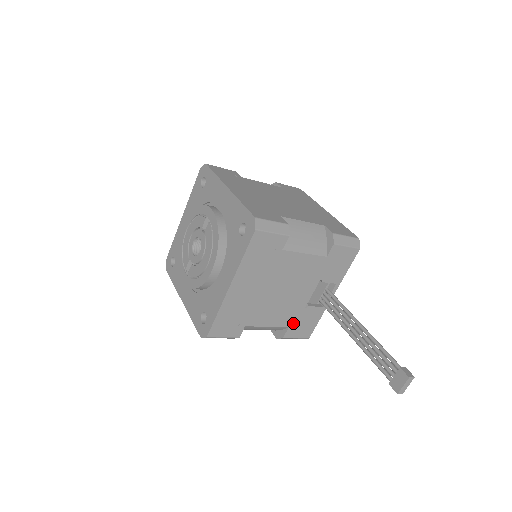
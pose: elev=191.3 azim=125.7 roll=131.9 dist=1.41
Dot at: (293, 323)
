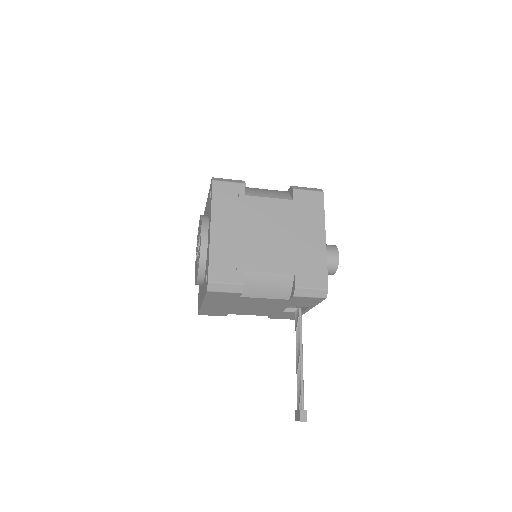
Dot at: (274, 315)
